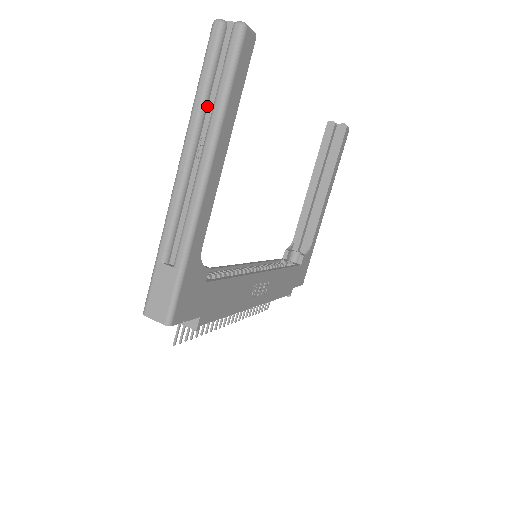
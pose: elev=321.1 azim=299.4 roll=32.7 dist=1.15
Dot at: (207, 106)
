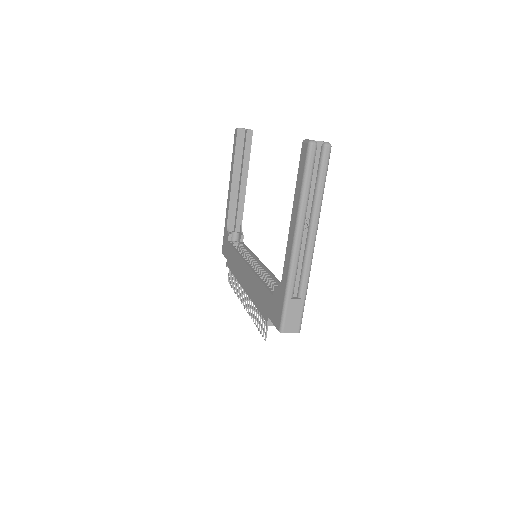
Dot at: (308, 196)
